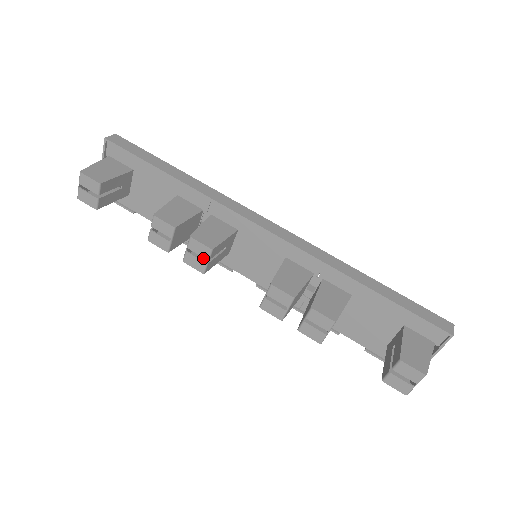
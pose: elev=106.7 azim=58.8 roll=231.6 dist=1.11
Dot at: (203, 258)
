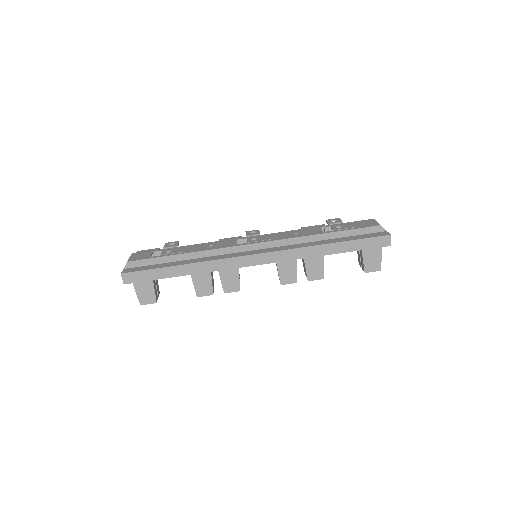
Dot at: occluded
